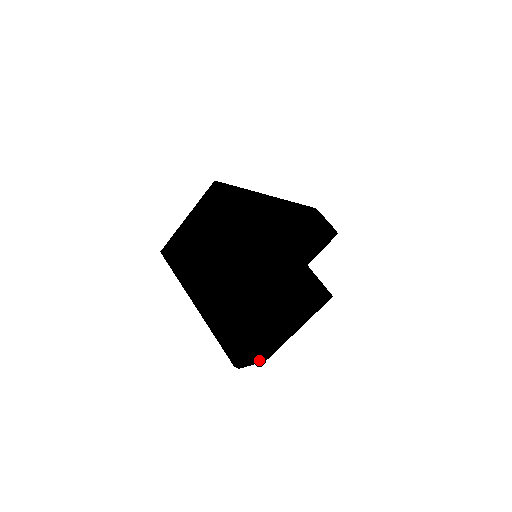
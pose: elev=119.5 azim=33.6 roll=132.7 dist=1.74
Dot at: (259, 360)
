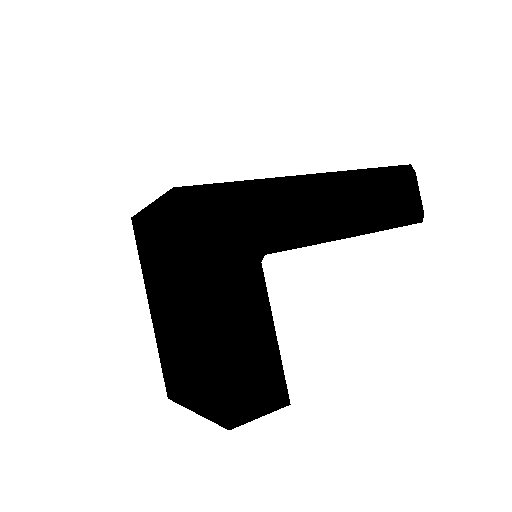
Dot at: occluded
